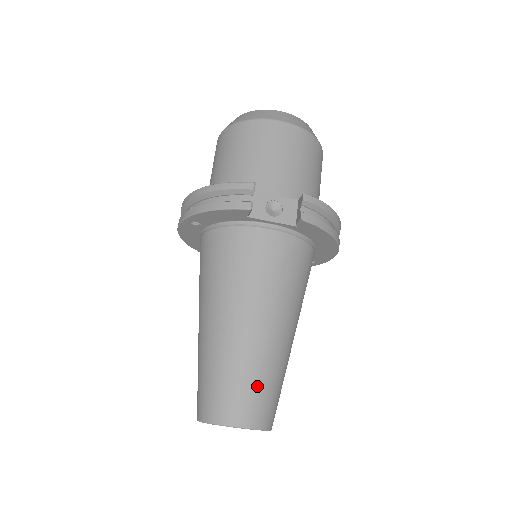
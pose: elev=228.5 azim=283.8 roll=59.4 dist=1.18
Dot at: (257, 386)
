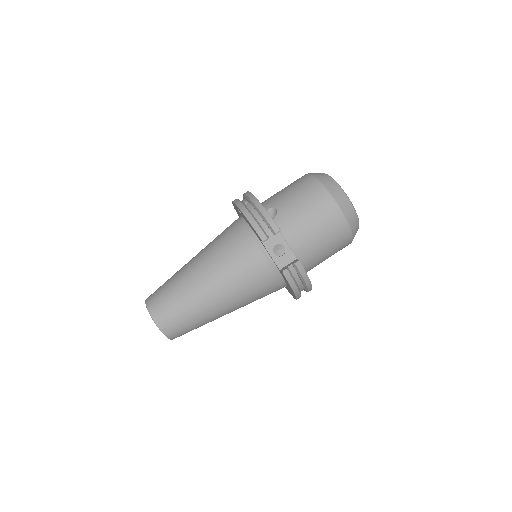
Dot at: (183, 317)
